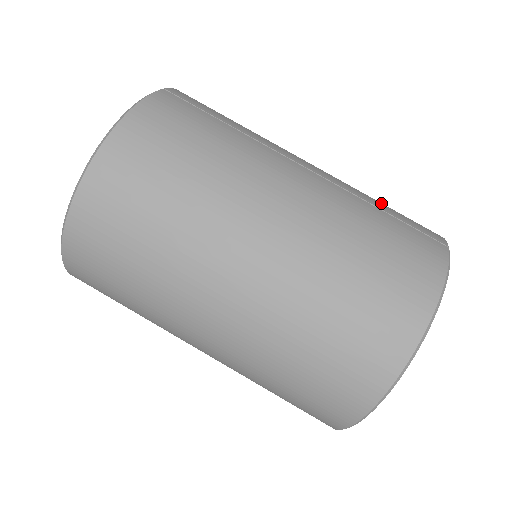
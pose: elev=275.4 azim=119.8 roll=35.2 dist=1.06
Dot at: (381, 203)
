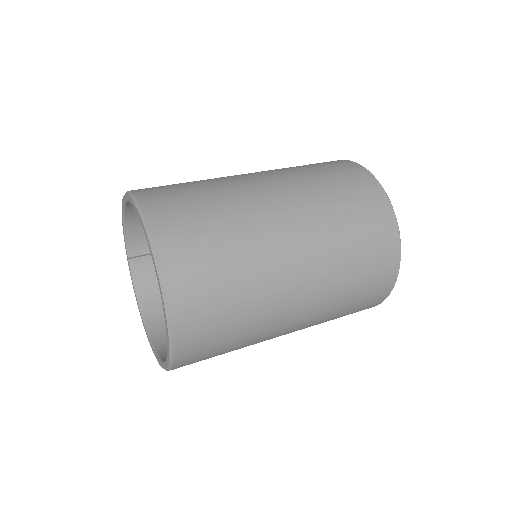
Dot at: occluded
